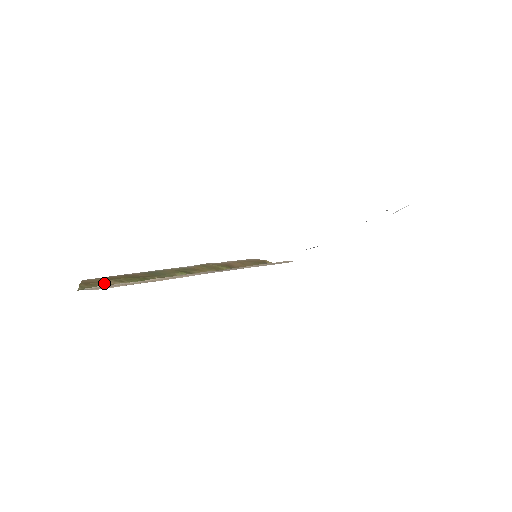
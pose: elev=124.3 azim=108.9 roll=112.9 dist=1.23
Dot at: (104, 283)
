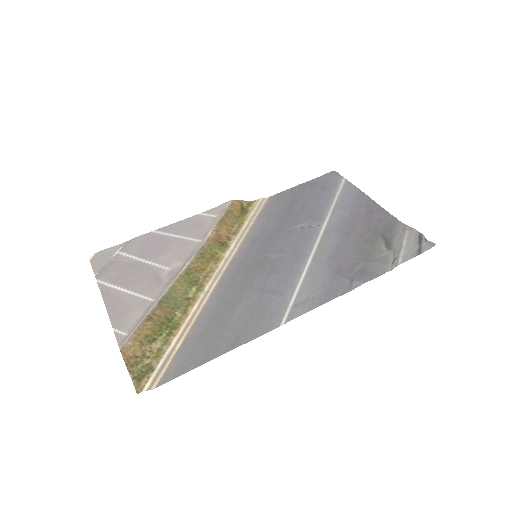
Dot at: (144, 353)
